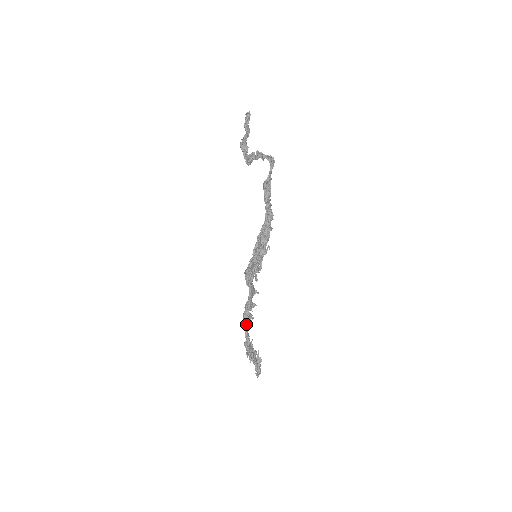
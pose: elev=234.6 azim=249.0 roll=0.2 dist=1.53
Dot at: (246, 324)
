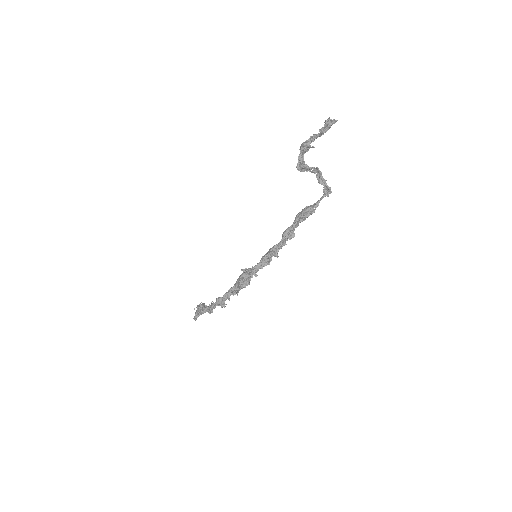
Dot at: (218, 305)
